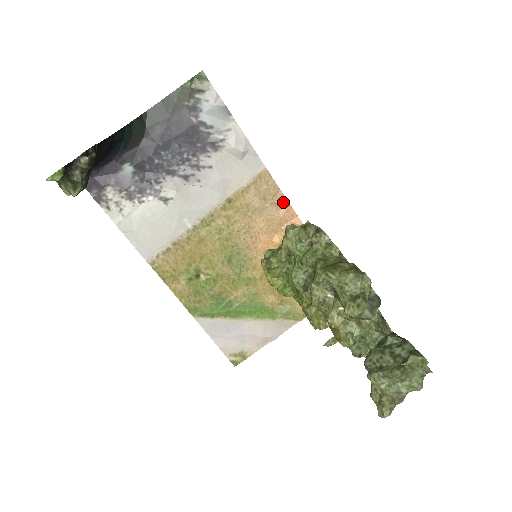
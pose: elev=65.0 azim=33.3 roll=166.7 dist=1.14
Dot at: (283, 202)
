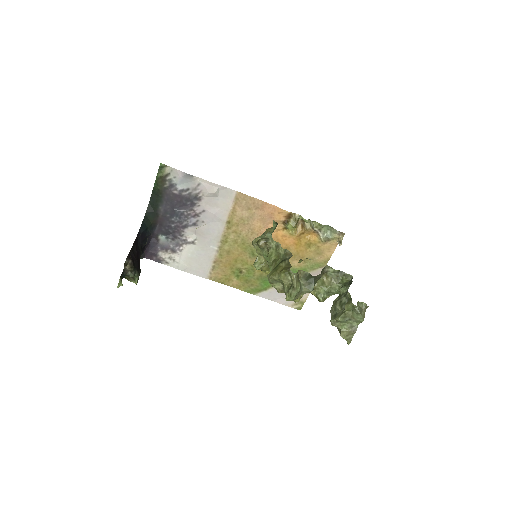
Dot at: (262, 204)
